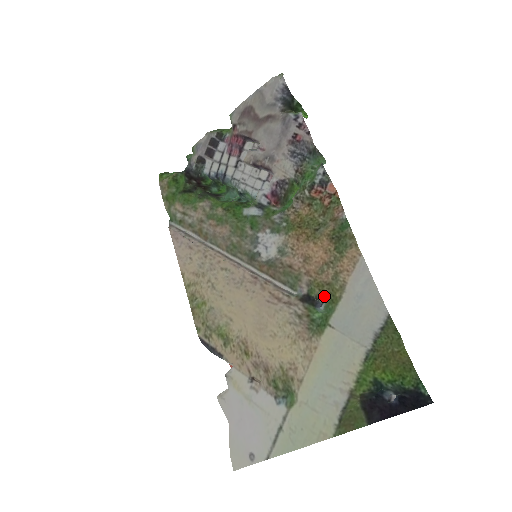
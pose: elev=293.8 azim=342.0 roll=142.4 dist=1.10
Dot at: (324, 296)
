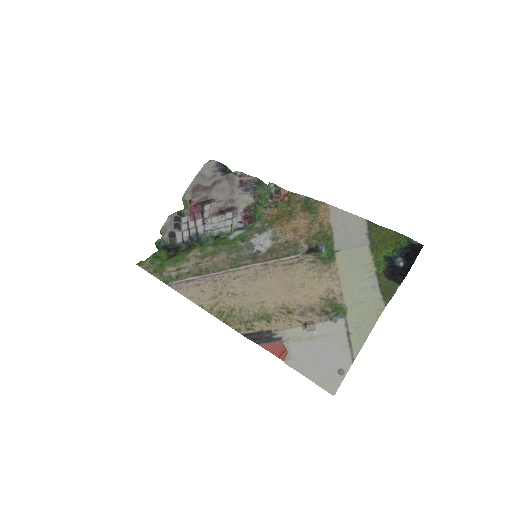
Dot at: (321, 241)
